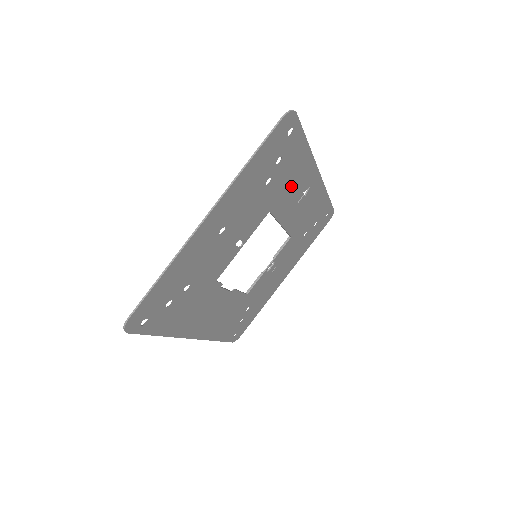
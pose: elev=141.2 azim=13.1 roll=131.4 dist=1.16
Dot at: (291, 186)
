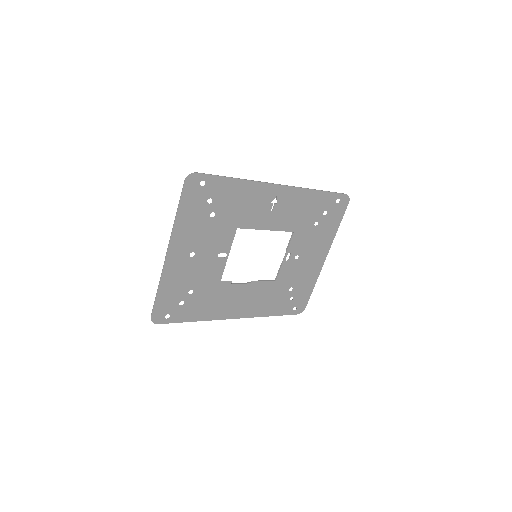
Dot at: (247, 206)
